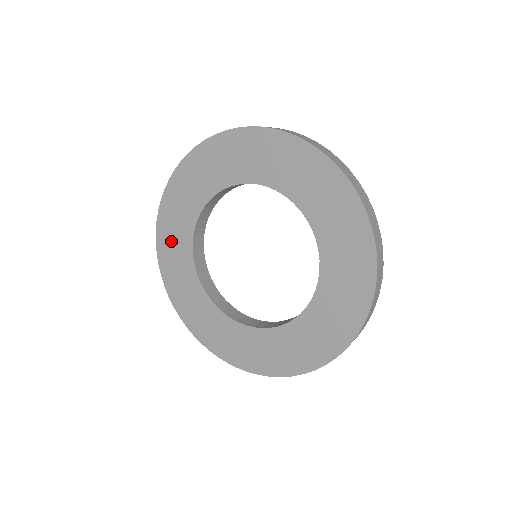
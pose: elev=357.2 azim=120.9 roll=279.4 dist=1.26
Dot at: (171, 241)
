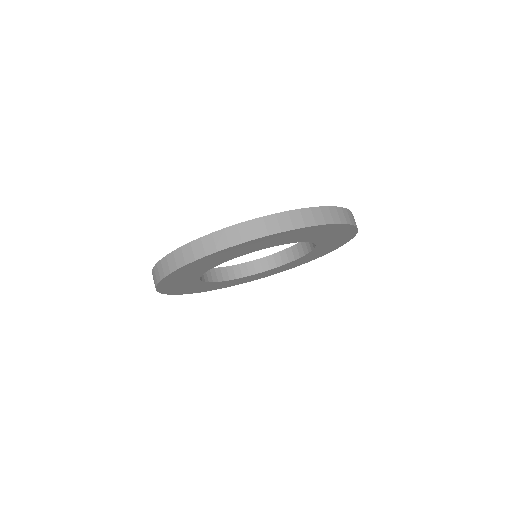
Dot at: occluded
